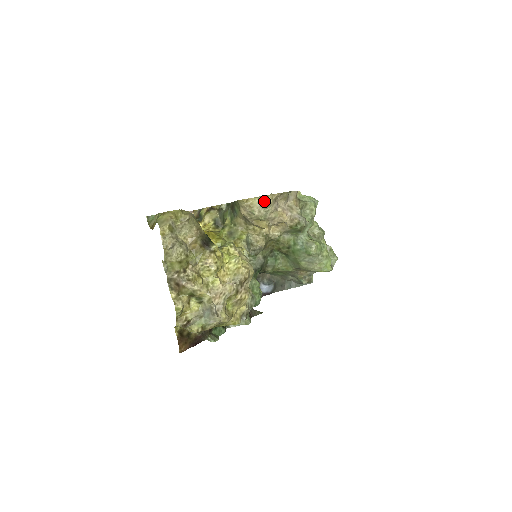
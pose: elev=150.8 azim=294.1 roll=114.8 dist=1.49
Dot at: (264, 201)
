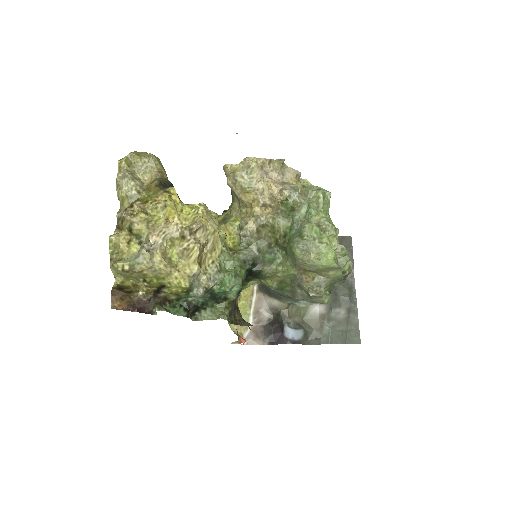
Dot at: (247, 165)
